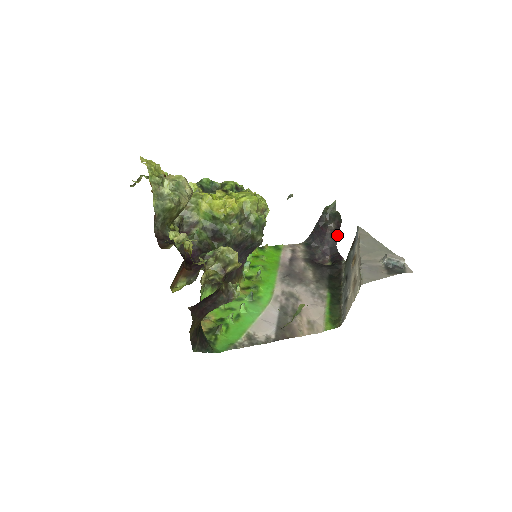
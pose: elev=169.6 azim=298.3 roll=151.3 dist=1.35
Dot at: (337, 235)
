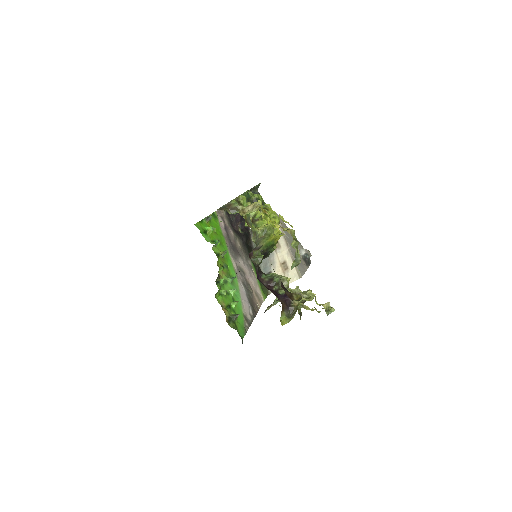
Dot at: occluded
